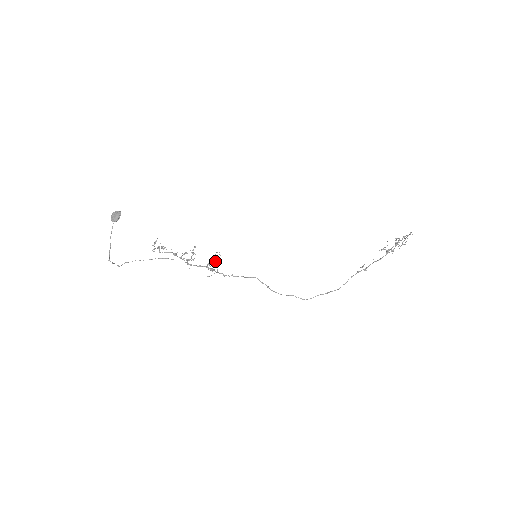
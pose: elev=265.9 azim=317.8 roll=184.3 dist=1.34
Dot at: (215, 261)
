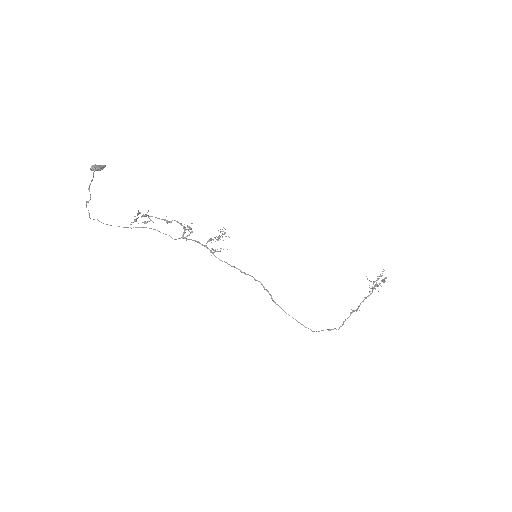
Dot at: (219, 236)
